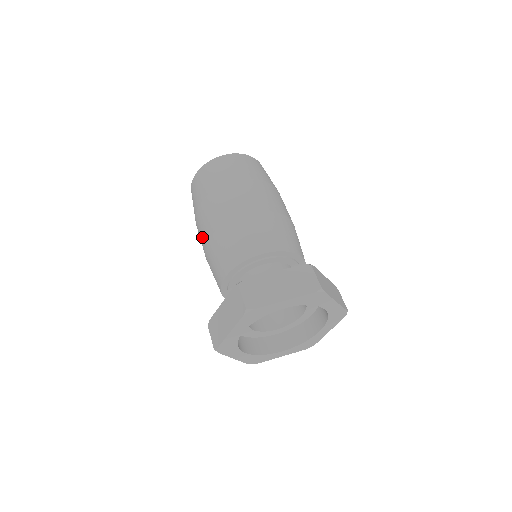
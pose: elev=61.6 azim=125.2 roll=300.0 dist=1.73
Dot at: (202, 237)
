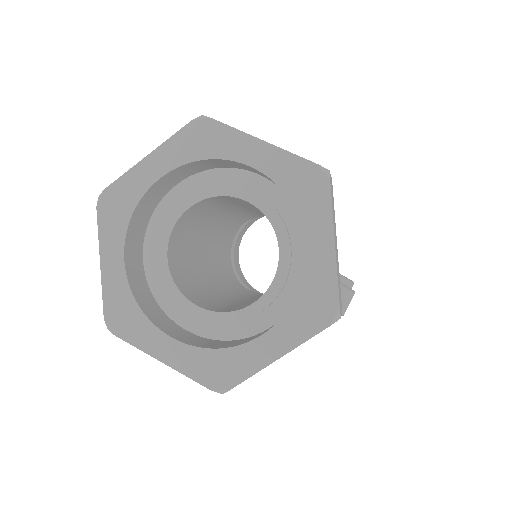
Dot at: occluded
